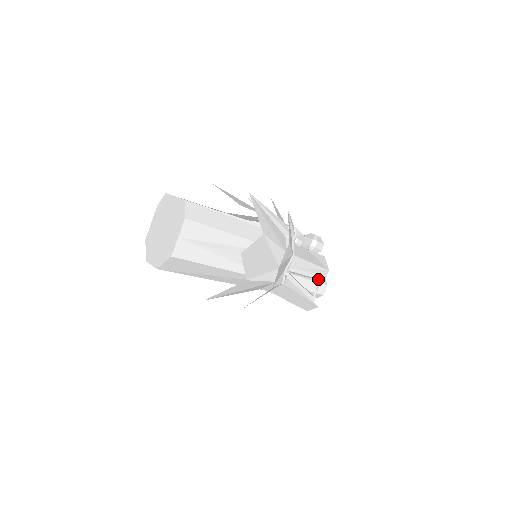
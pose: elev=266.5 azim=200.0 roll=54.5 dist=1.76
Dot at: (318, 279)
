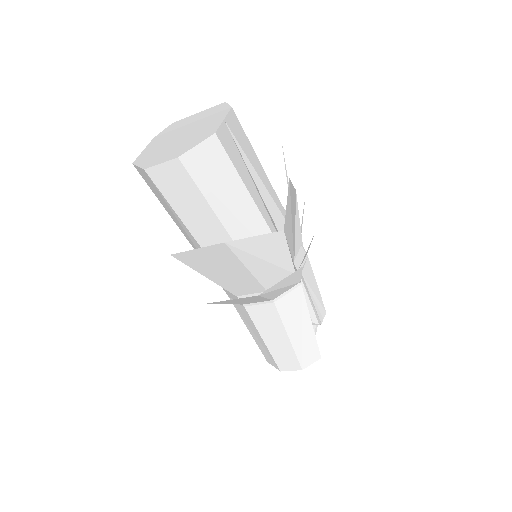
Dot at: (316, 320)
